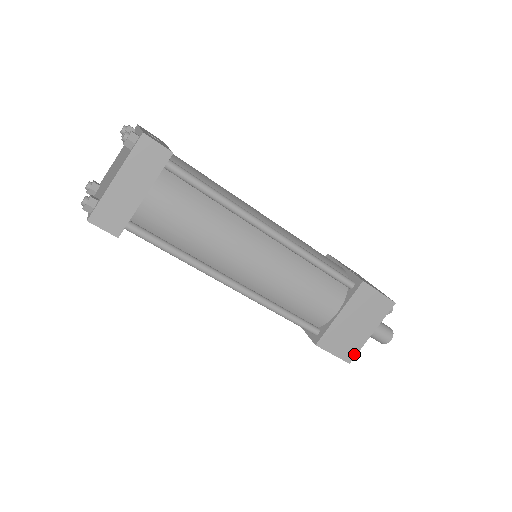
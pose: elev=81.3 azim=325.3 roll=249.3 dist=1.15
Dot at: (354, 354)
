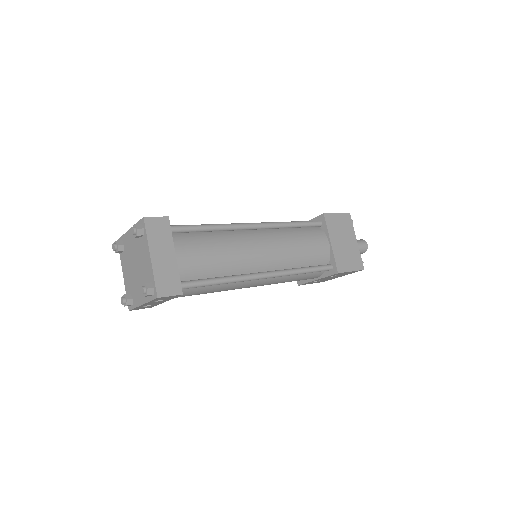
Dot at: (361, 262)
